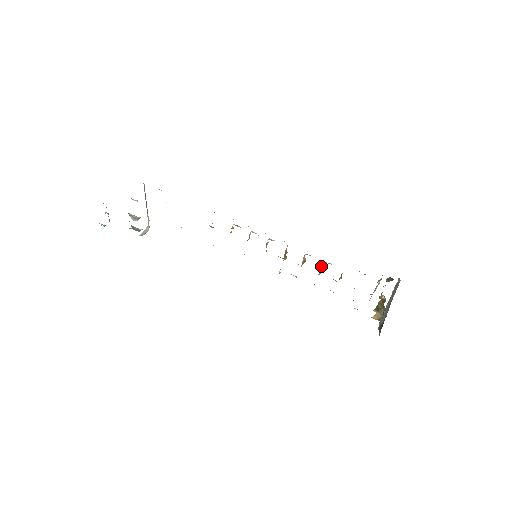
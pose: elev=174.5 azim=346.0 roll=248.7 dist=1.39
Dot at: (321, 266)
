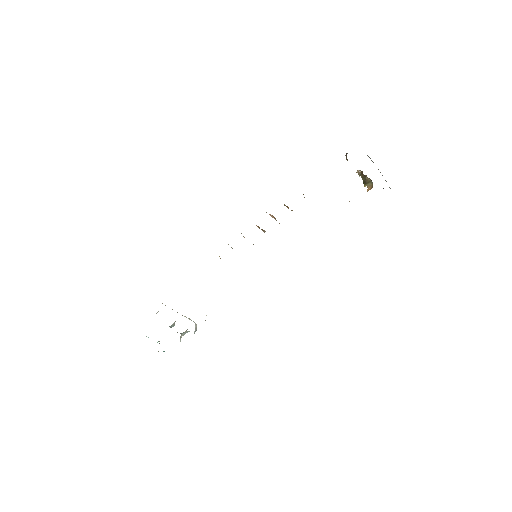
Dot at: occluded
